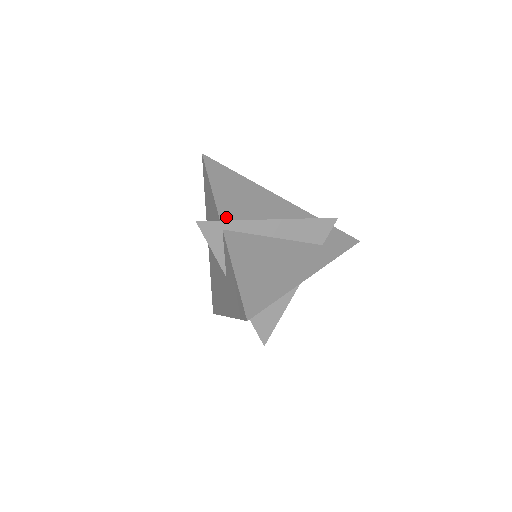
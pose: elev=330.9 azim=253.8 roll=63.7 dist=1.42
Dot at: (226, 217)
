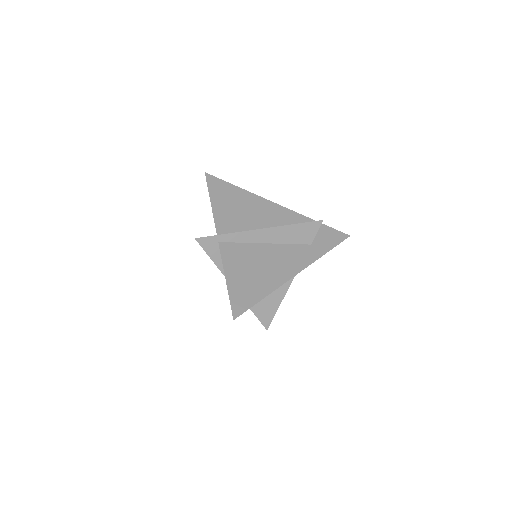
Dot at: (222, 230)
